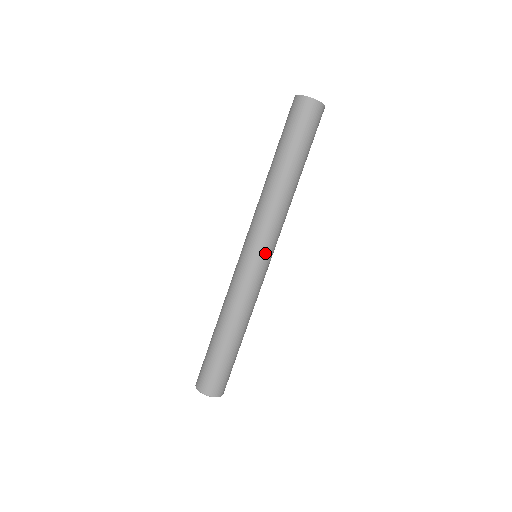
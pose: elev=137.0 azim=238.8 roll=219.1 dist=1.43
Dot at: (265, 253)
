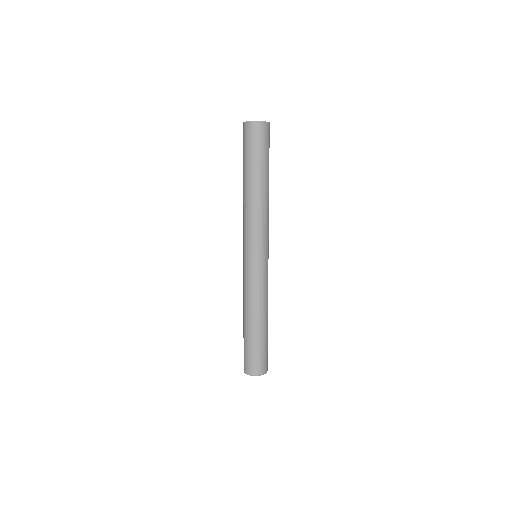
Dot at: (267, 251)
